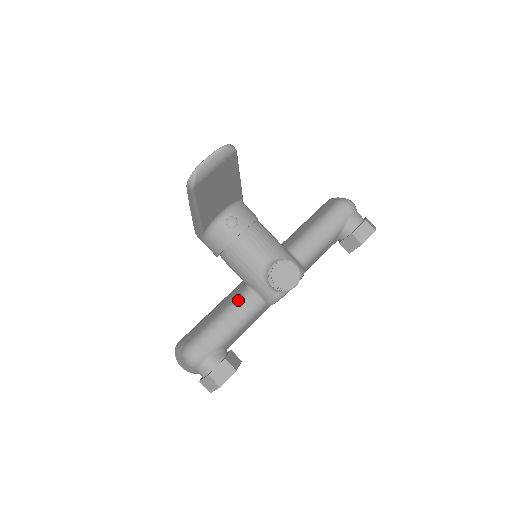
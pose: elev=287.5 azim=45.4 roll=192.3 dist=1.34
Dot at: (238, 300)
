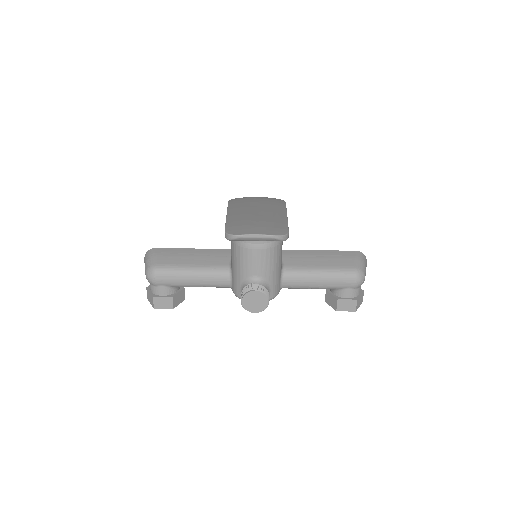
Dot at: (215, 271)
